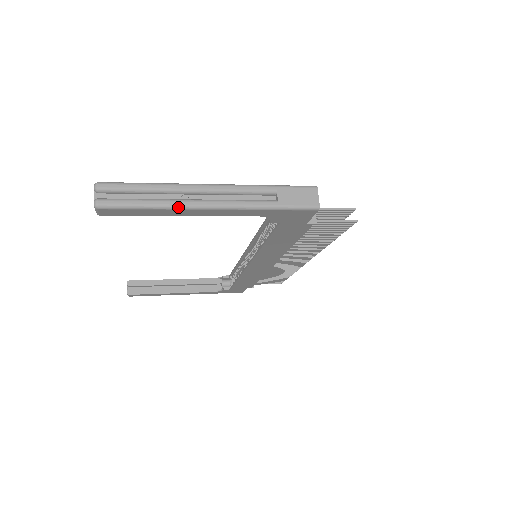
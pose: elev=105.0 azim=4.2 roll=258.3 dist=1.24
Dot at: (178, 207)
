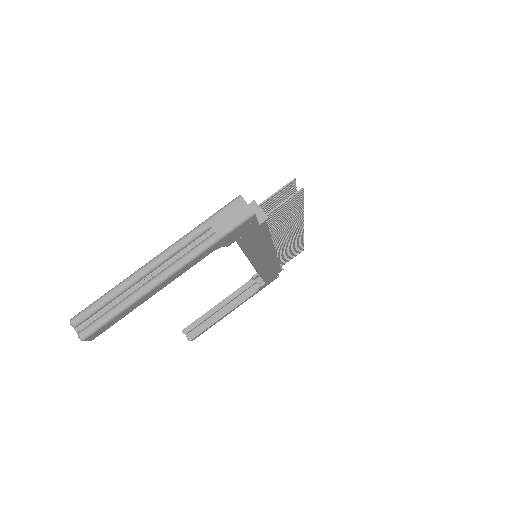
Dot at: (141, 296)
